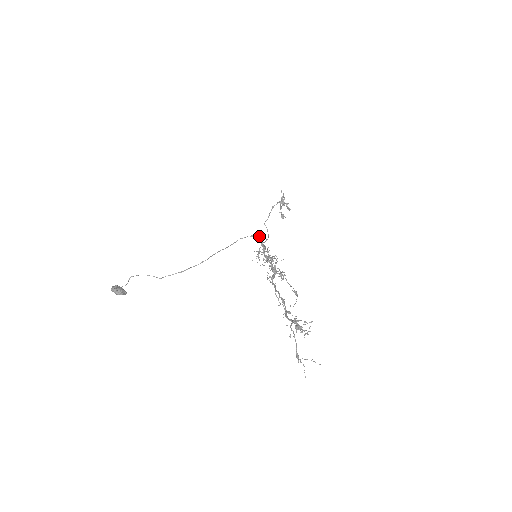
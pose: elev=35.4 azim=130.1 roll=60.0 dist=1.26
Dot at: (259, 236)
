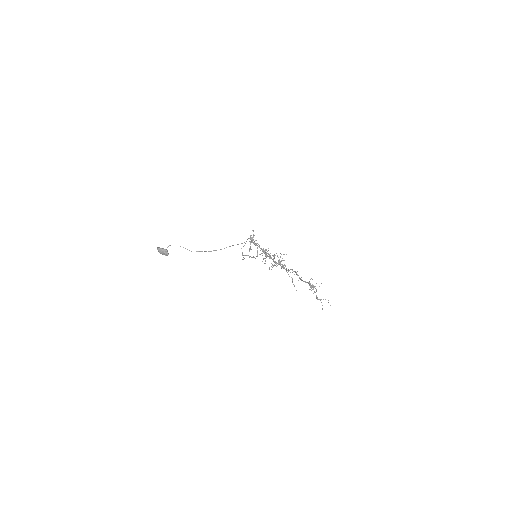
Dot at: (257, 245)
